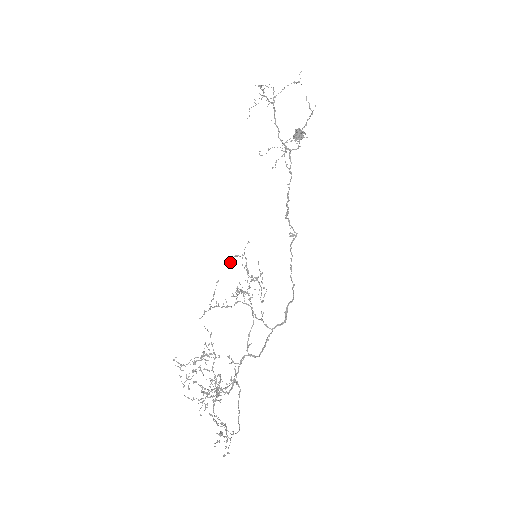
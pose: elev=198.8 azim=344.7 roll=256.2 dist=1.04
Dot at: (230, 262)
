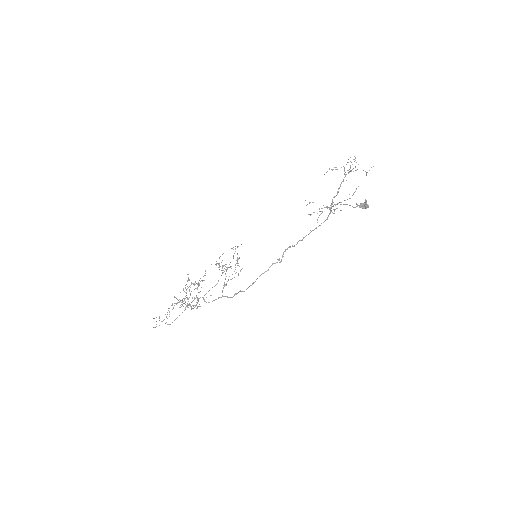
Dot at: (231, 248)
